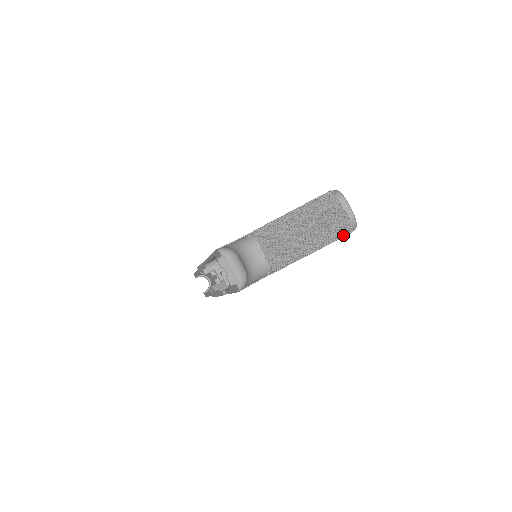
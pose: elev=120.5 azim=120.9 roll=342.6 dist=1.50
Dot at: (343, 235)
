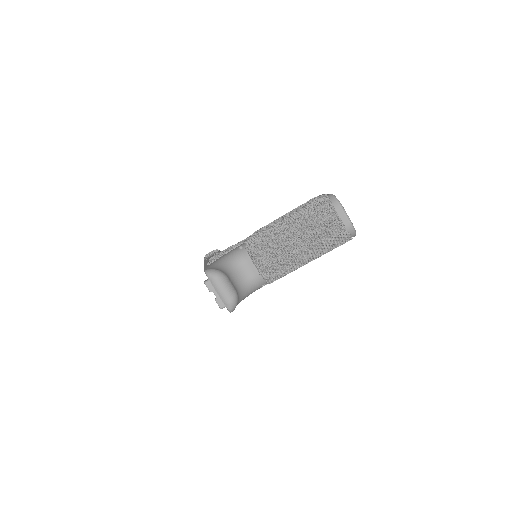
Dot at: (341, 244)
